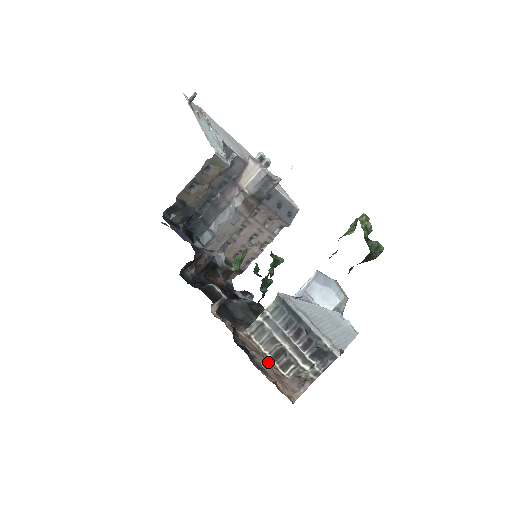
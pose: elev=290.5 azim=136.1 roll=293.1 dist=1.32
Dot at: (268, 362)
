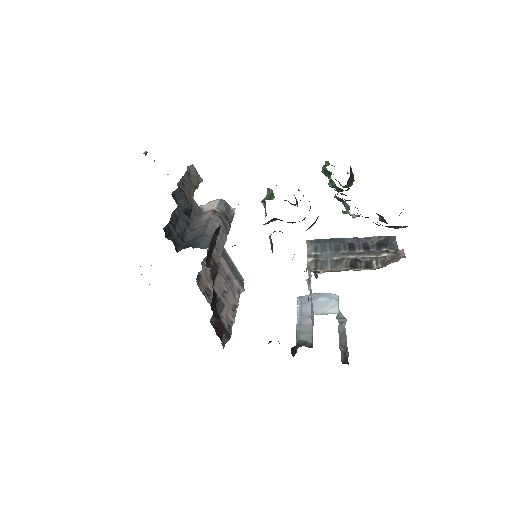
Dot at: (353, 269)
